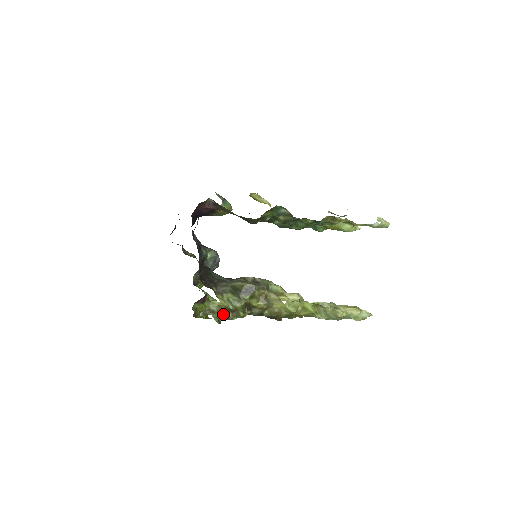
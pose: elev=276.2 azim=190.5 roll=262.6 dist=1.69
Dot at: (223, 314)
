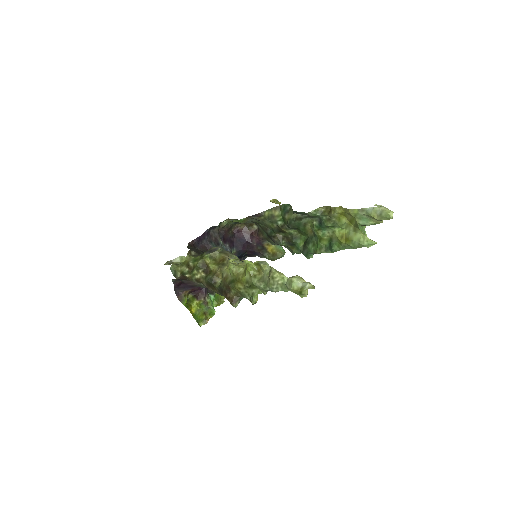
Dot at: (182, 269)
